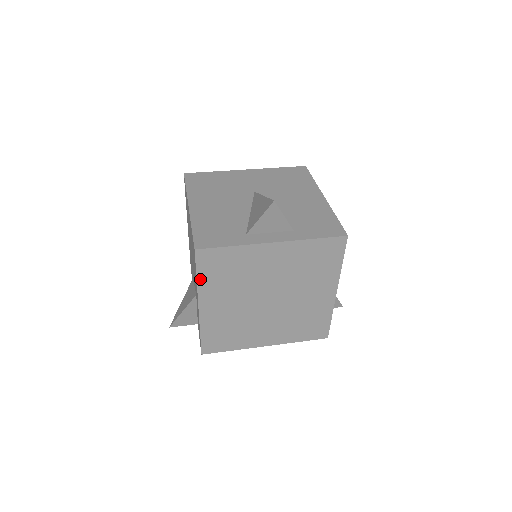
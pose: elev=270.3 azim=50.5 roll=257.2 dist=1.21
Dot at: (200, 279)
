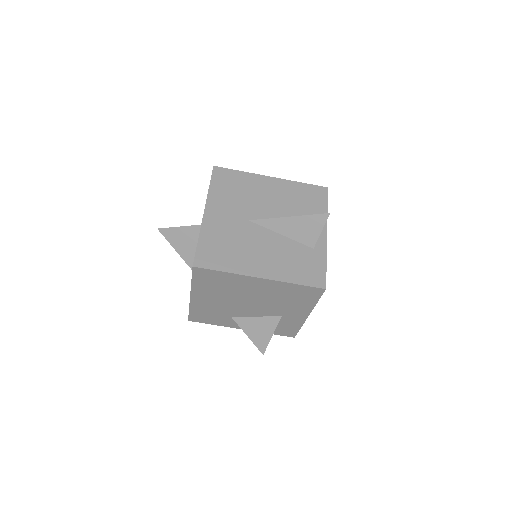
Dot at: (317, 301)
